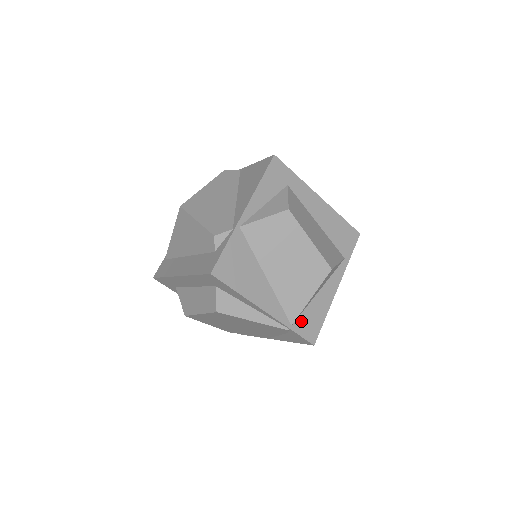
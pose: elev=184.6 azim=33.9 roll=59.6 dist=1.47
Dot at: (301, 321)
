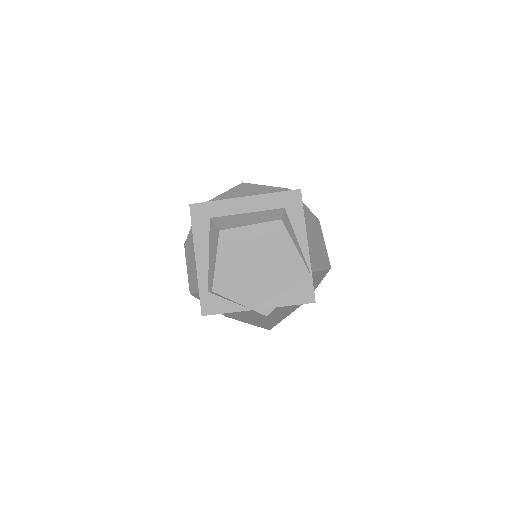
Dot at: occluded
